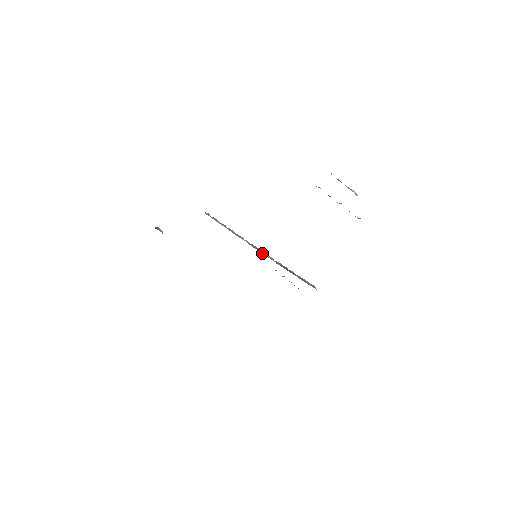
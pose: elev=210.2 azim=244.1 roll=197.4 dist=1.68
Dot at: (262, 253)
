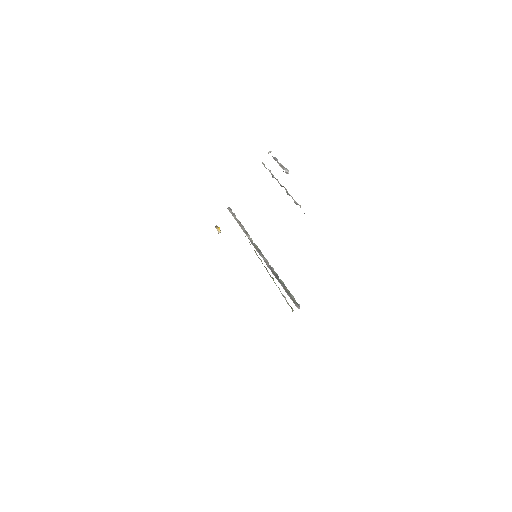
Dot at: (259, 253)
